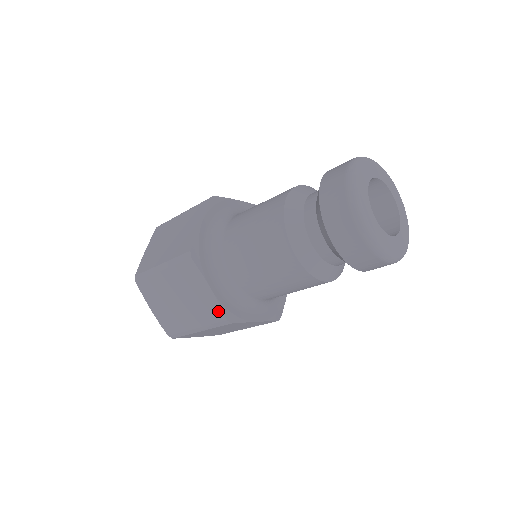
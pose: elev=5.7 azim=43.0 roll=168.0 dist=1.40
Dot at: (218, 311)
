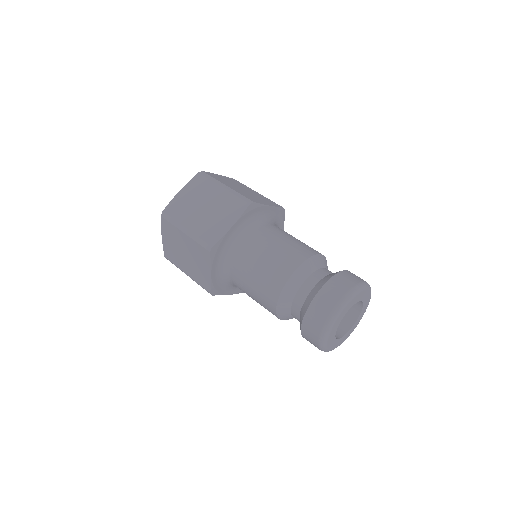
Dot at: (208, 285)
